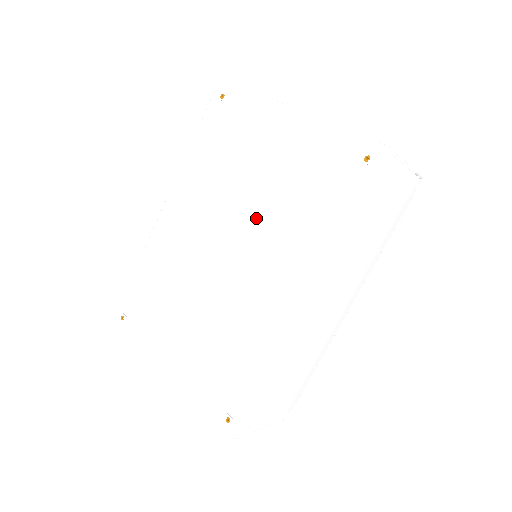
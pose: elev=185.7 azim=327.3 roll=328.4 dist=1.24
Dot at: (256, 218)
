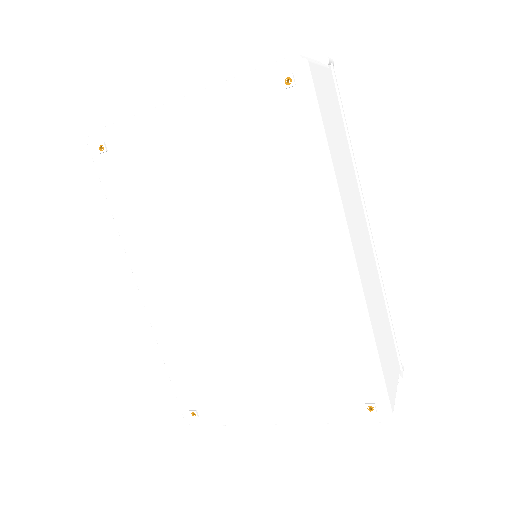
Dot at: (234, 222)
